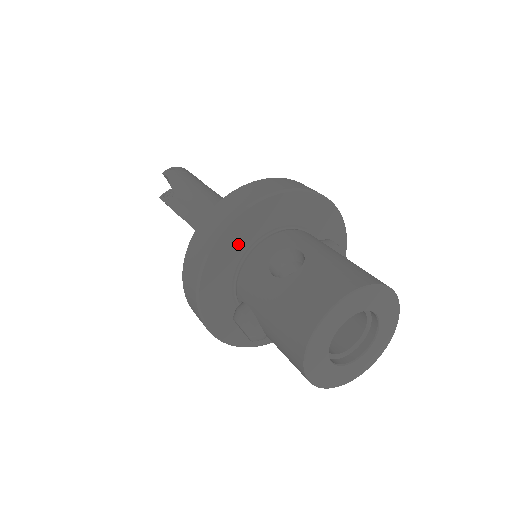
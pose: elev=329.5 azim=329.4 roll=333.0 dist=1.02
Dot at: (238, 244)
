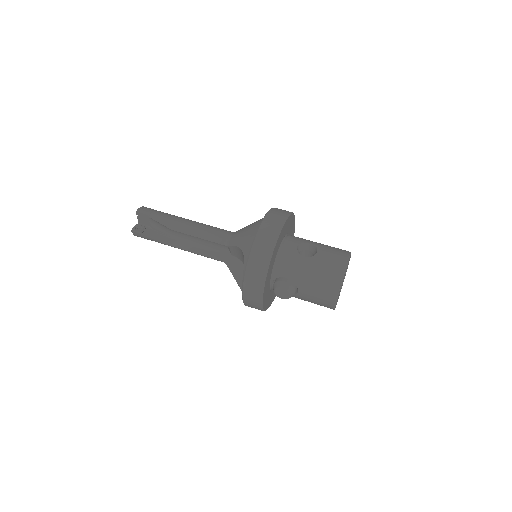
Dot at: (279, 244)
